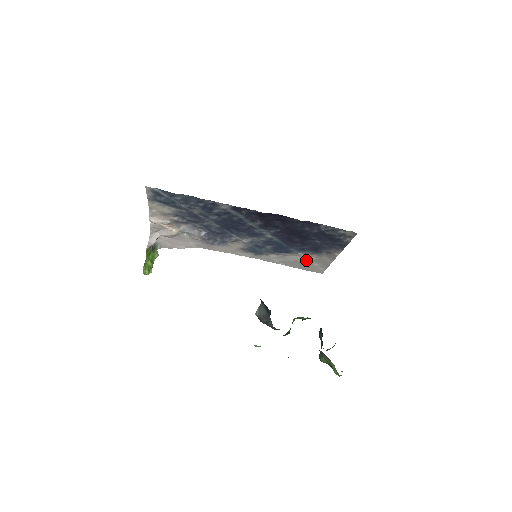
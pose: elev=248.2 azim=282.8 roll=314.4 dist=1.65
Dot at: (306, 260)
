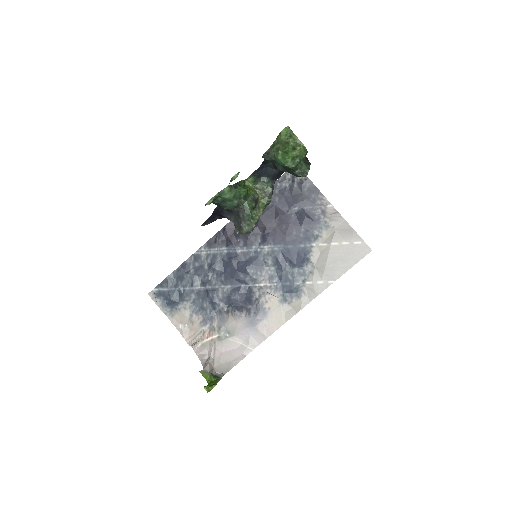
Dot at: (331, 247)
